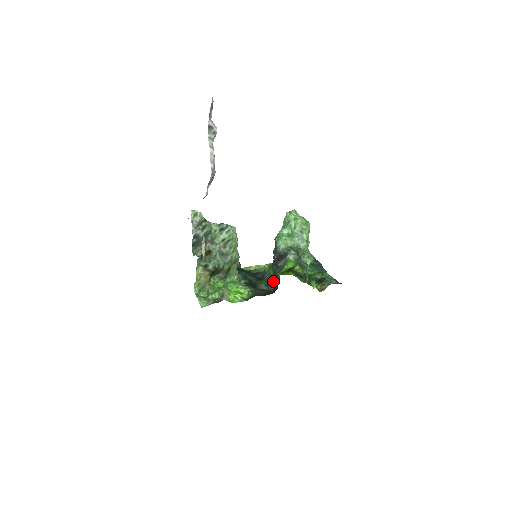
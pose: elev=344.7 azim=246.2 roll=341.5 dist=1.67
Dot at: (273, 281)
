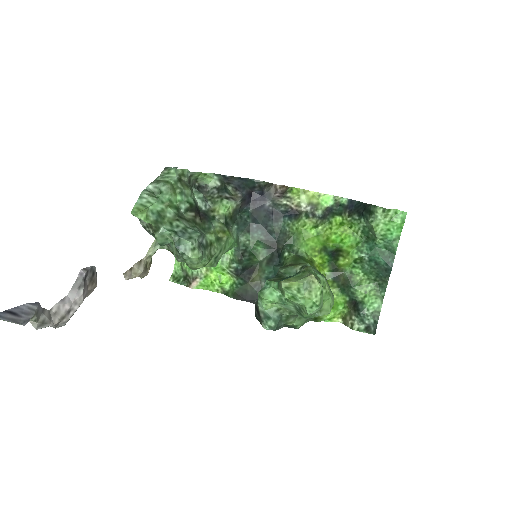
Dot at: occluded
